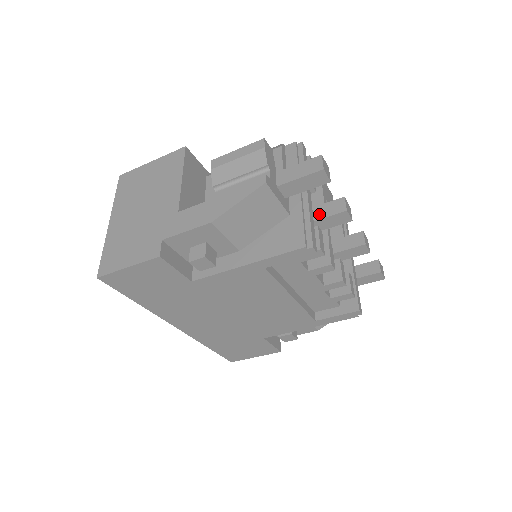
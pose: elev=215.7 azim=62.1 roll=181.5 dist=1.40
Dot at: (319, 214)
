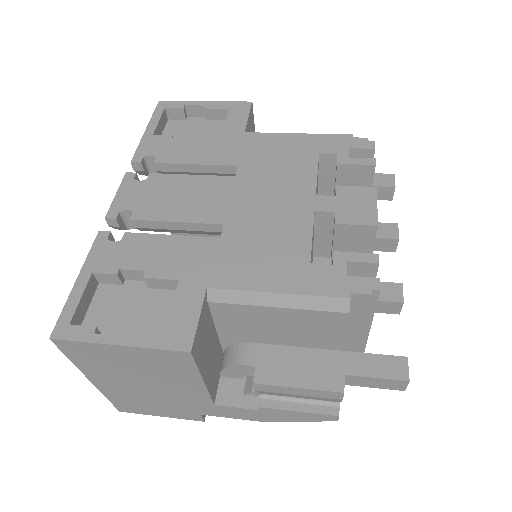
Dot at: occluded
